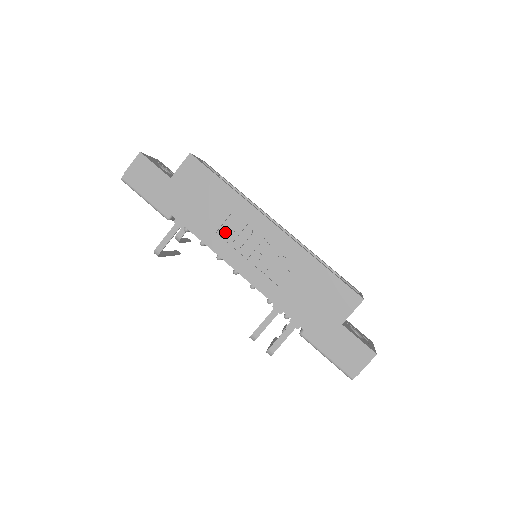
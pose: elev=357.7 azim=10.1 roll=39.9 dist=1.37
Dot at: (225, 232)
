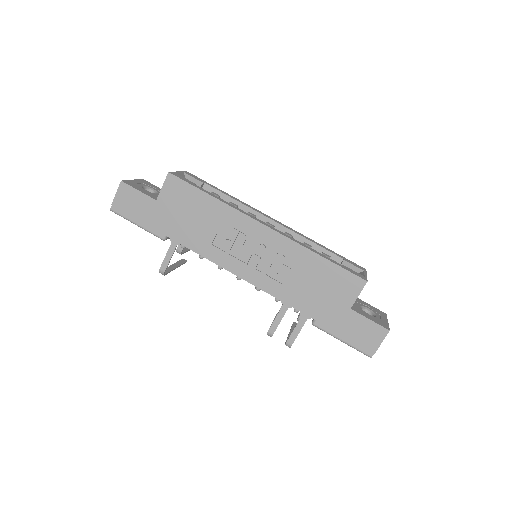
Dot at: (220, 242)
